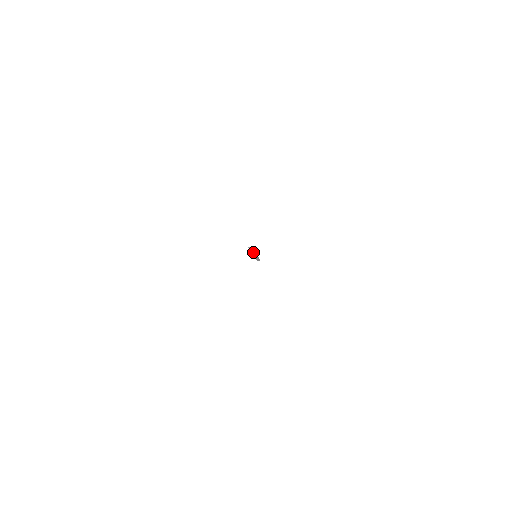
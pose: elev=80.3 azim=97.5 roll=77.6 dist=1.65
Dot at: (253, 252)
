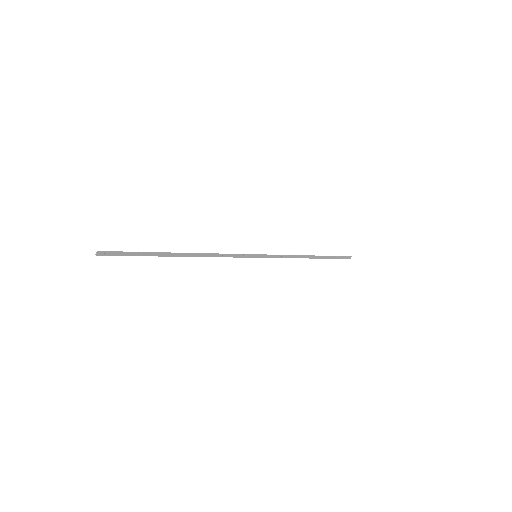
Dot at: (180, 255)
